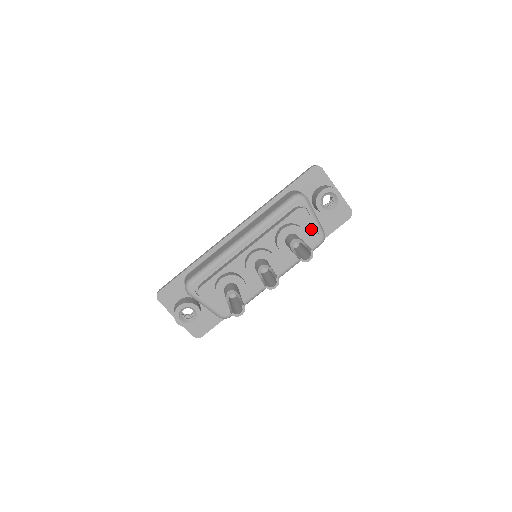
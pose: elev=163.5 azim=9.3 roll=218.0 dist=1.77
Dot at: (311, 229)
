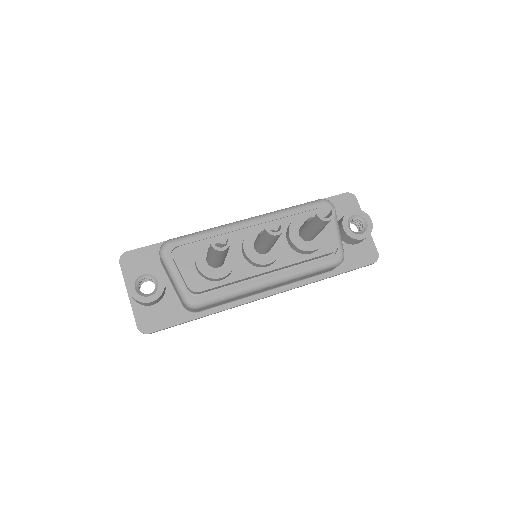
Dot at: (331, 236)
